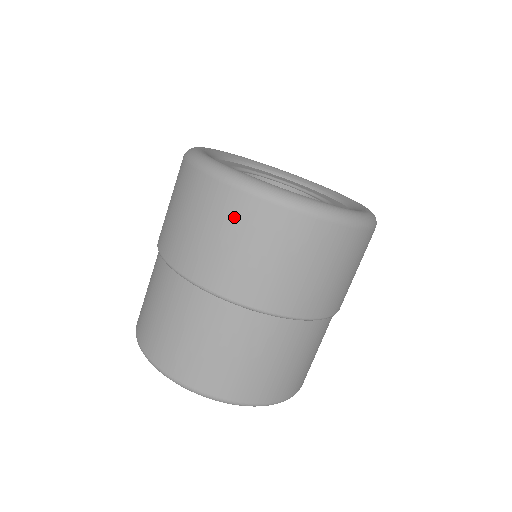
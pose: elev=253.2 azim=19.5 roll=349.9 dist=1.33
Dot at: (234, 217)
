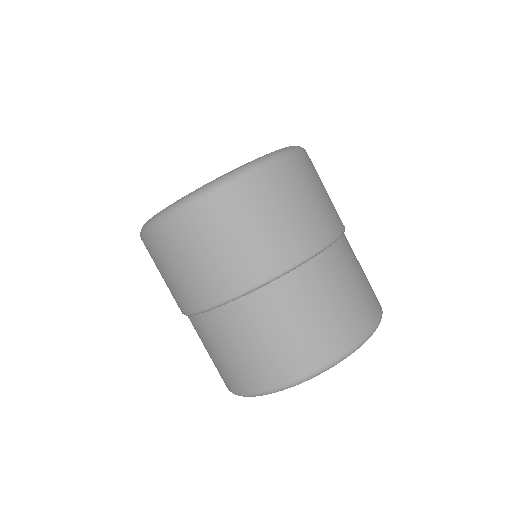
Dot at: (163, 251)
